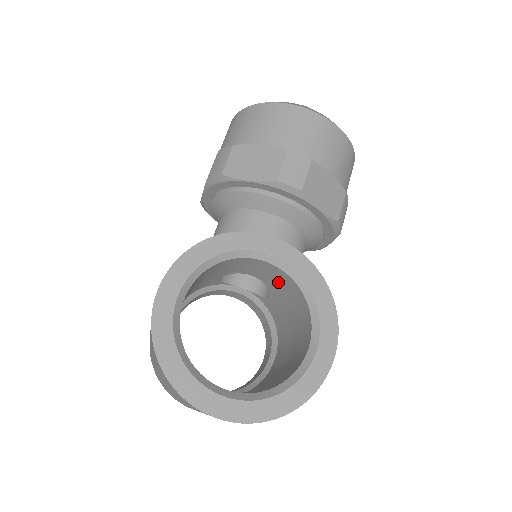
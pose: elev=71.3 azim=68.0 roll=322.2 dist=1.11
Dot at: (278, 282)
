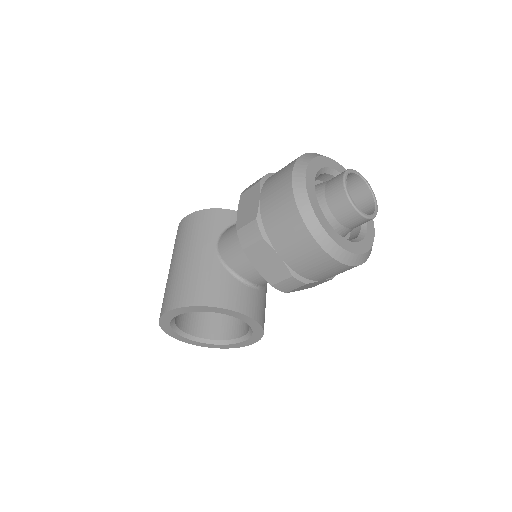
Dot at: occluded
